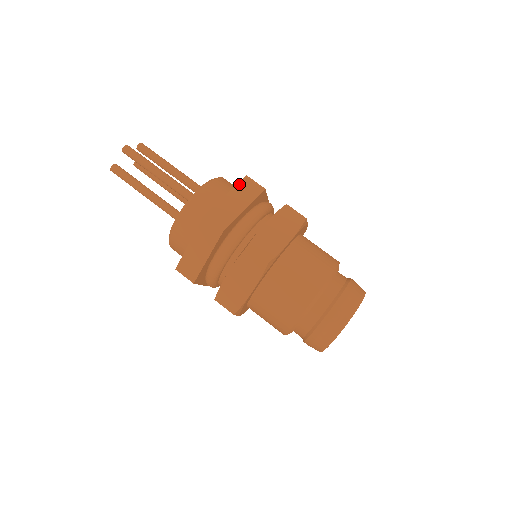
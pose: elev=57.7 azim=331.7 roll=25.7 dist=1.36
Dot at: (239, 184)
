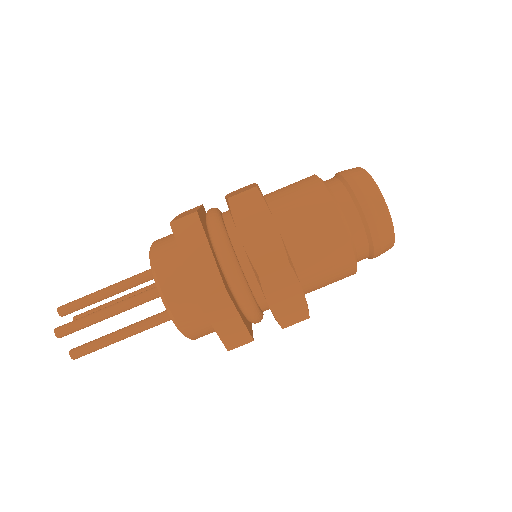
Dot at: (176, 238)
